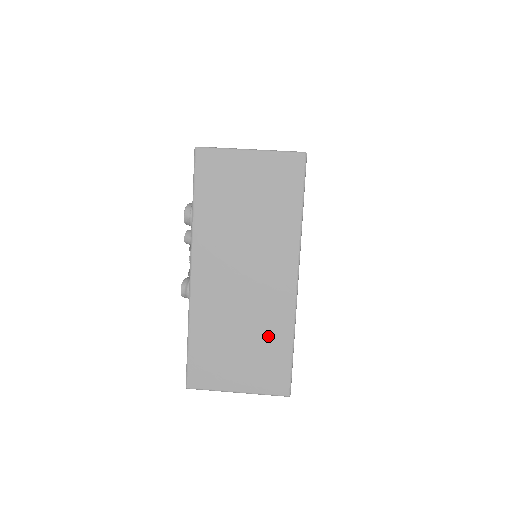
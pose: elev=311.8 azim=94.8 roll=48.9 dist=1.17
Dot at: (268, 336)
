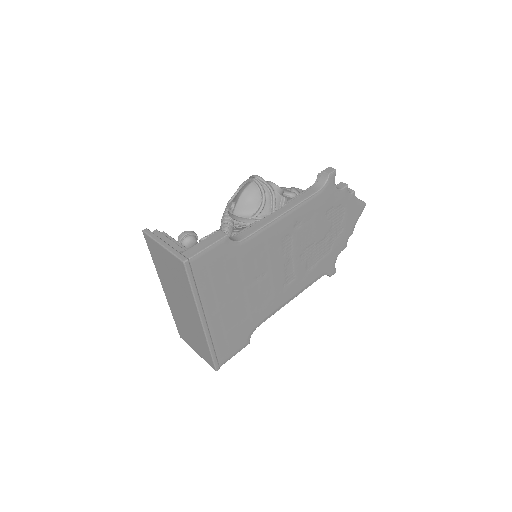
Dot at: (199, 340)
